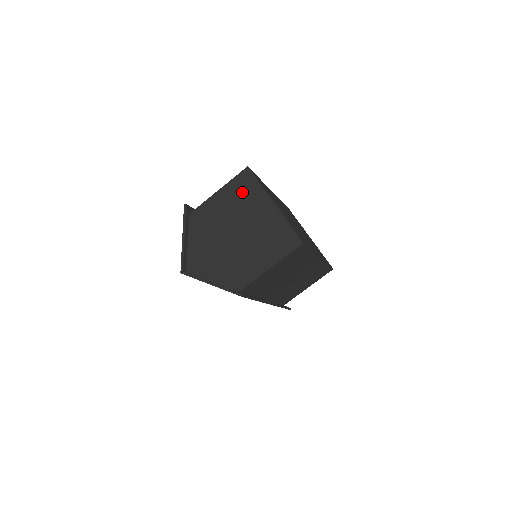
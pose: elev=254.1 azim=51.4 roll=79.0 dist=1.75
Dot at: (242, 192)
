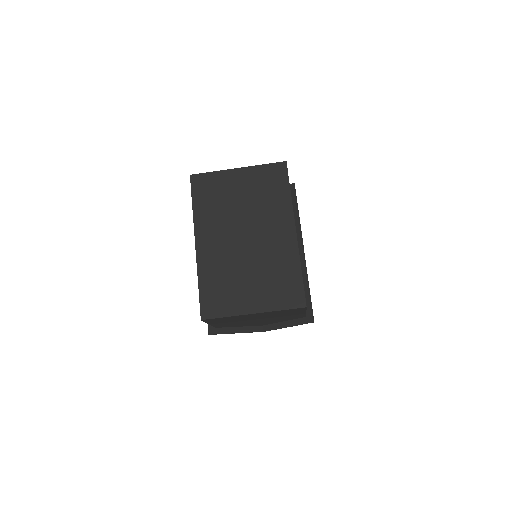
Dot at: (224, 320)
